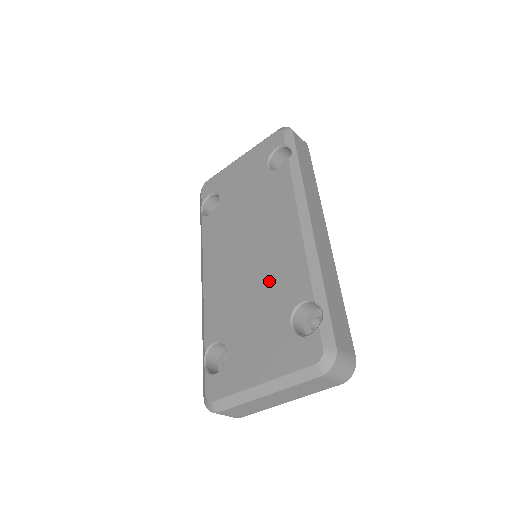
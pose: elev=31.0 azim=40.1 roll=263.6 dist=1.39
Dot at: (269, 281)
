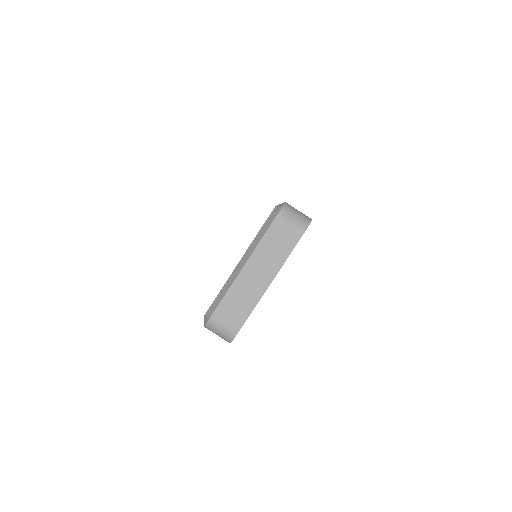
Dot at: occluded
